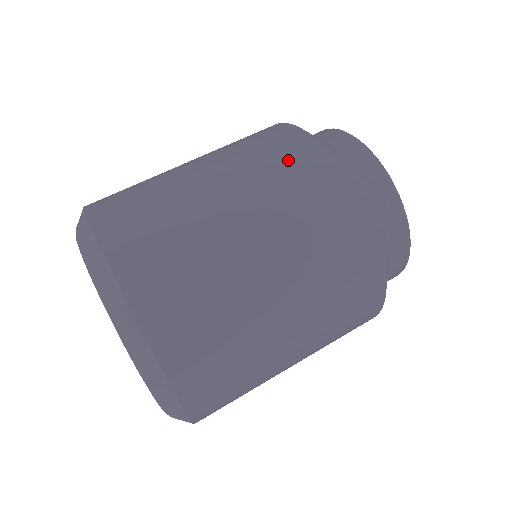
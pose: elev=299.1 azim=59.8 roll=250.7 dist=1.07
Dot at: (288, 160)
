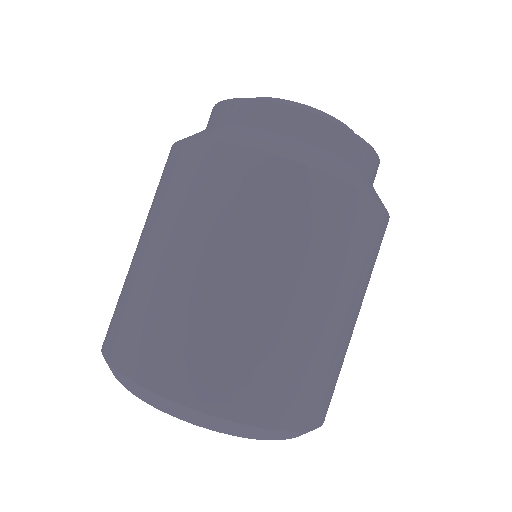
Dot at: (206, 182)
